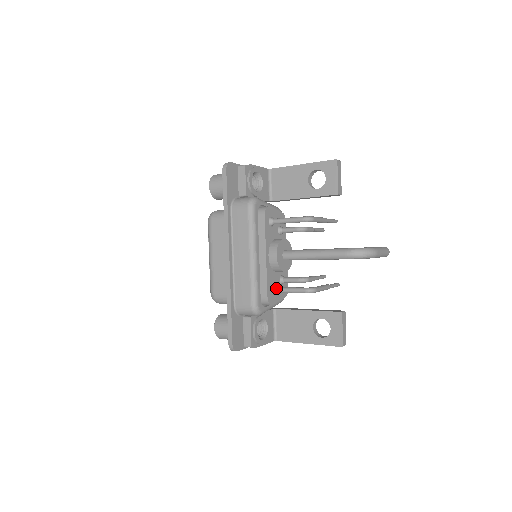
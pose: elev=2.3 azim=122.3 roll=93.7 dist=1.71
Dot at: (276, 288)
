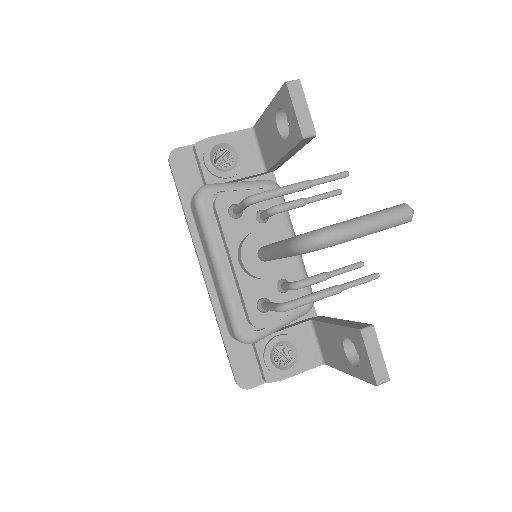
Dot at: (261, 304)
